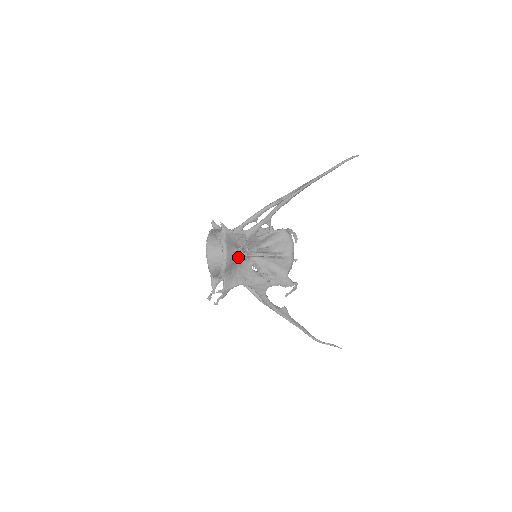
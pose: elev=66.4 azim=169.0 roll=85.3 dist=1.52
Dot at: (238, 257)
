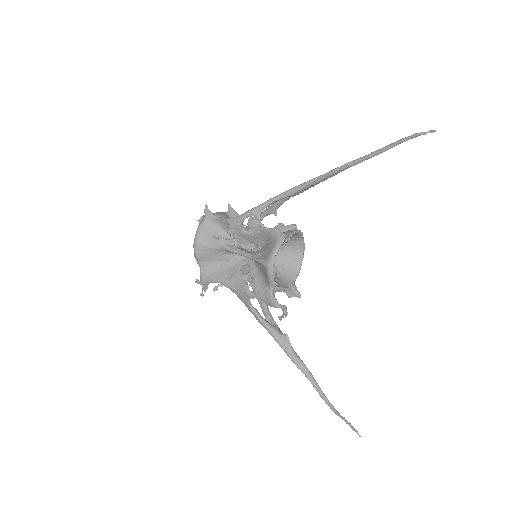
Dot at: (217, 249)
